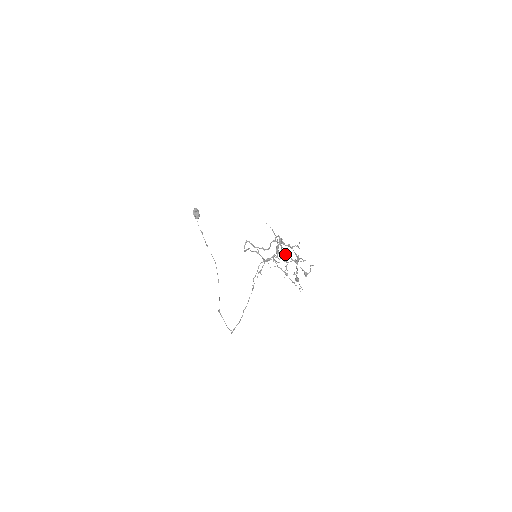
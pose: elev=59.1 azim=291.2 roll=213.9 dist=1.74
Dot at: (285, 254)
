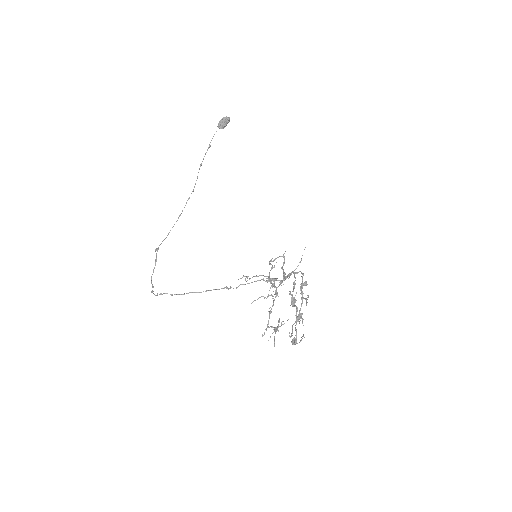
Dot at: (295, 301)
